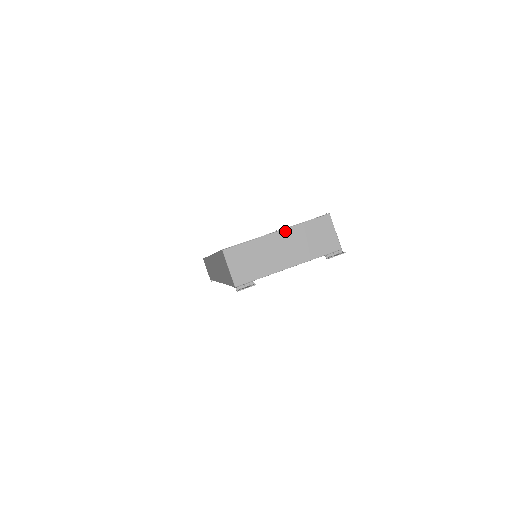
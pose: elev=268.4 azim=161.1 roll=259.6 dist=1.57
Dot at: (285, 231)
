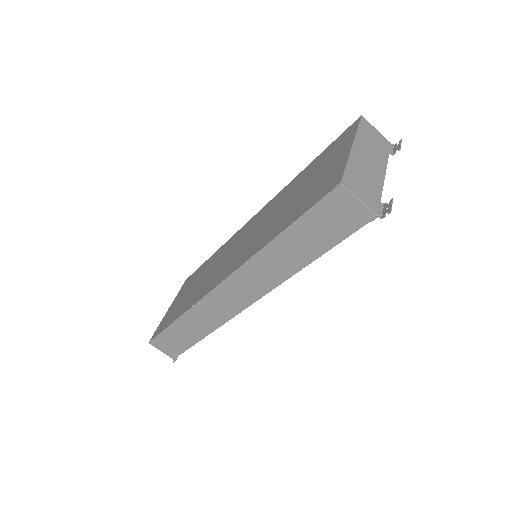
Dot at: (356, 143)
